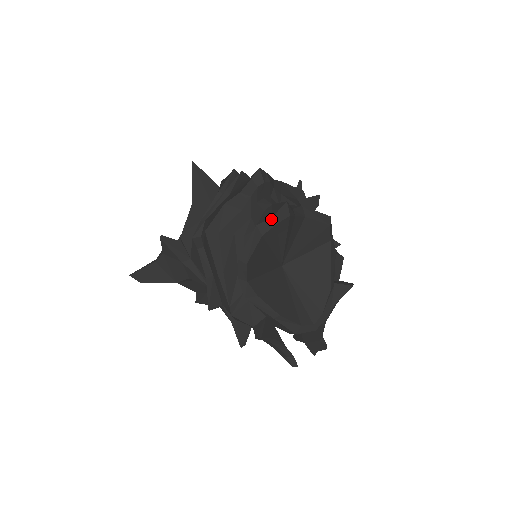
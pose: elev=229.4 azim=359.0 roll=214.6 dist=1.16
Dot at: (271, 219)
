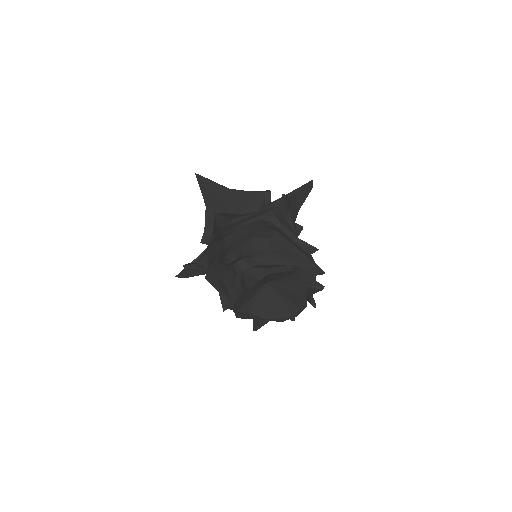
Dot at: (240, 287)
